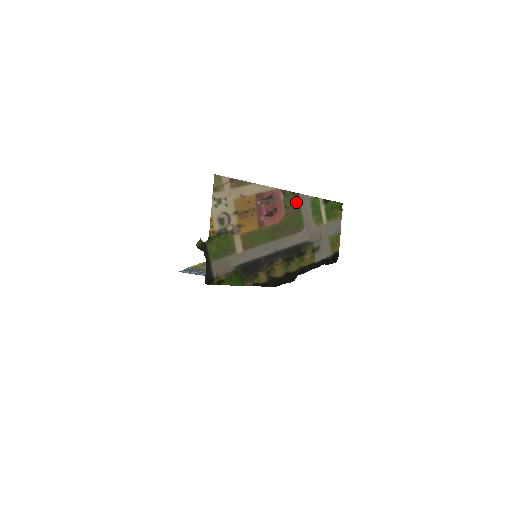
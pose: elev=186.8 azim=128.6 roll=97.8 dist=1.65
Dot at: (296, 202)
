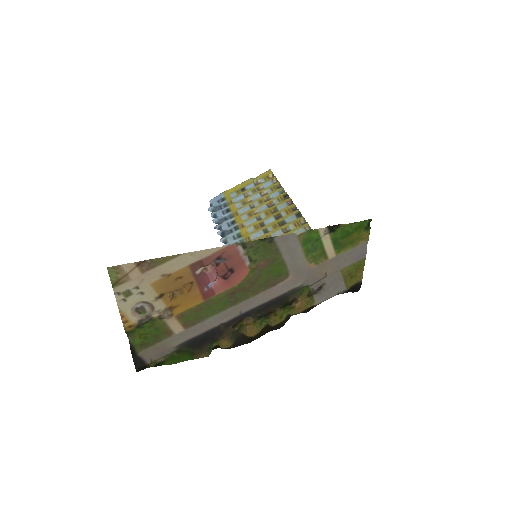
Dot at: (270, 249)
